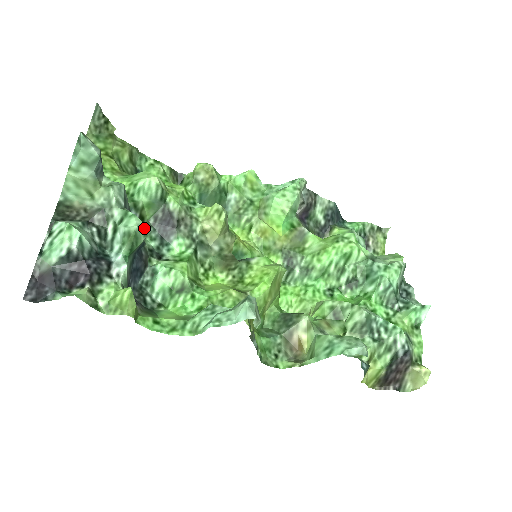
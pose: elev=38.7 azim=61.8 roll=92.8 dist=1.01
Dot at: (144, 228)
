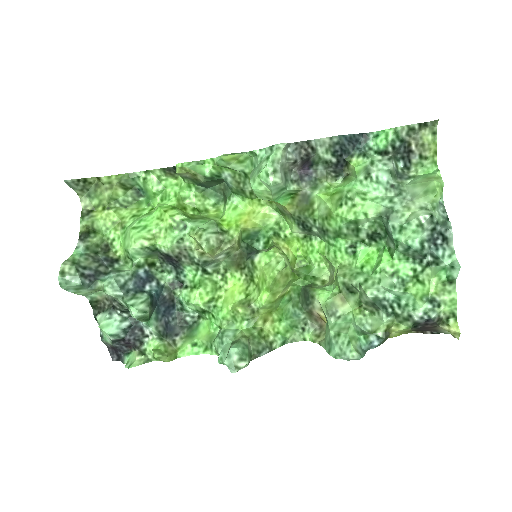
Dot at: (142, 311)
